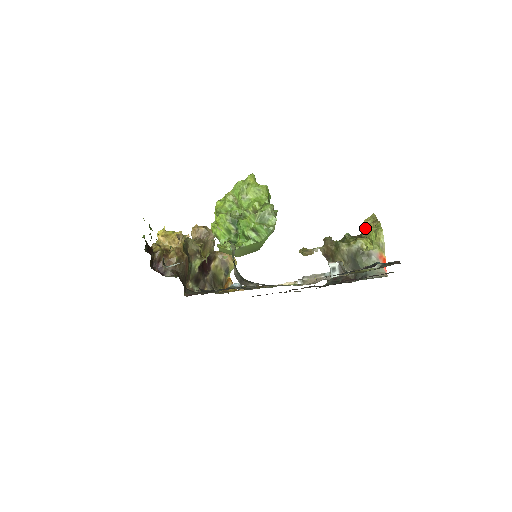
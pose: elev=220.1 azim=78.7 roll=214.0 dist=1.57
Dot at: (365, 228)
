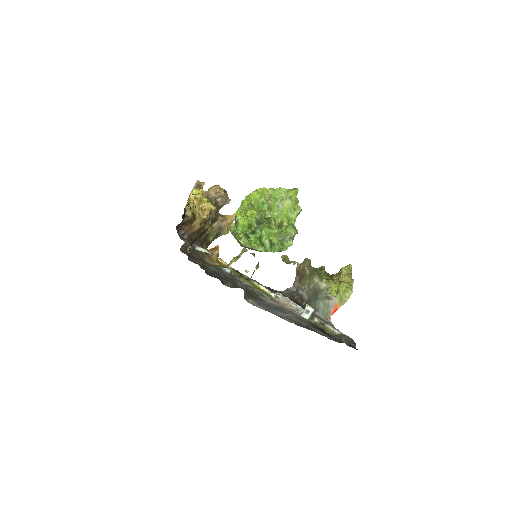
Dot at: (339, 273)
